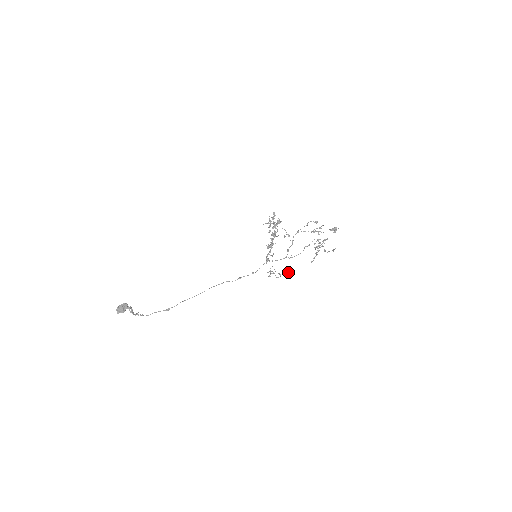
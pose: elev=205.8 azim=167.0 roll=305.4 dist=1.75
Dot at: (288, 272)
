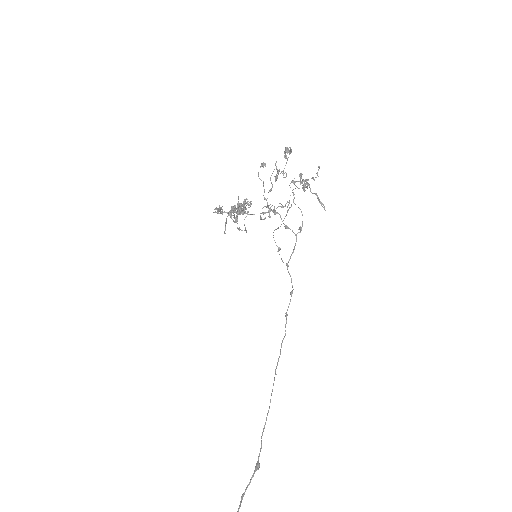
Dot at: occluded
